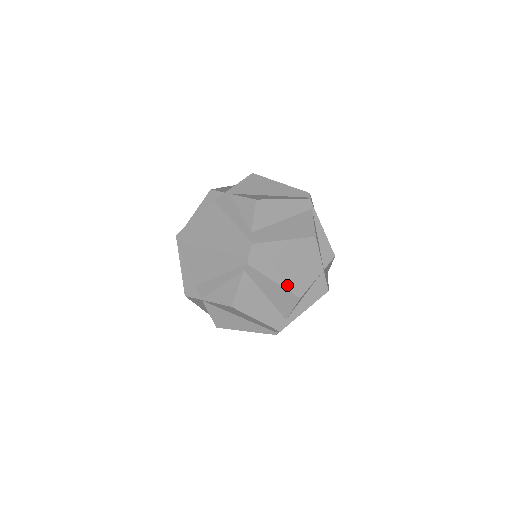
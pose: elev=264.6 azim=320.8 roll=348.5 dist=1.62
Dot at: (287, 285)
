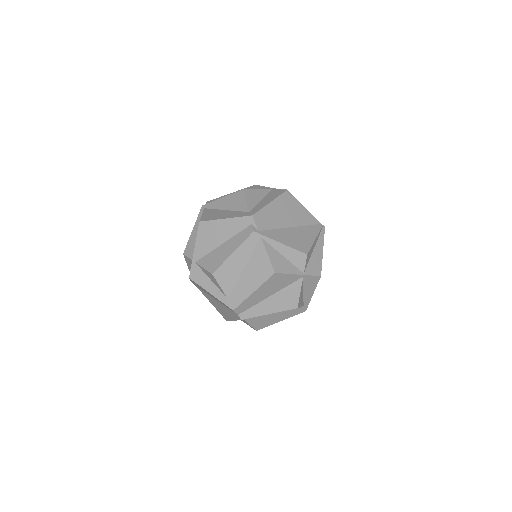
Dot at: (281, 308)
